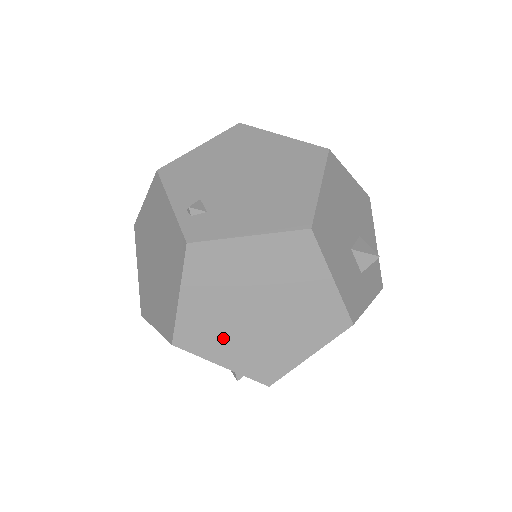
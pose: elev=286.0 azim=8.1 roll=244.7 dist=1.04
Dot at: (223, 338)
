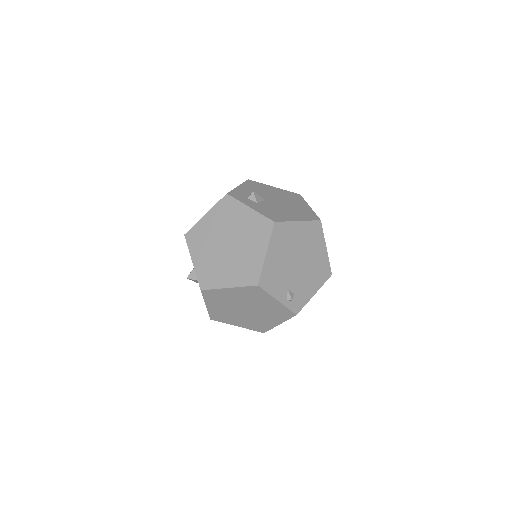
Dot at: occluded
